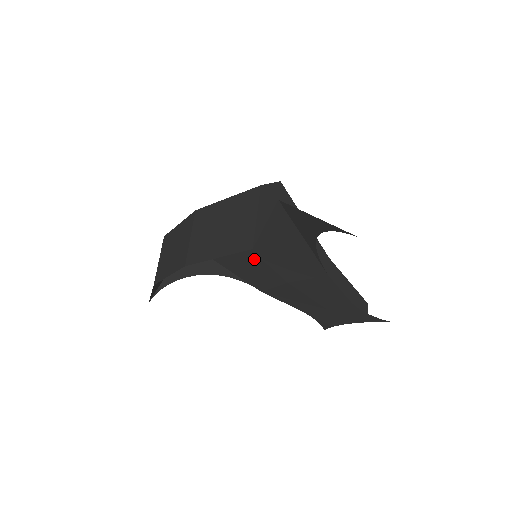
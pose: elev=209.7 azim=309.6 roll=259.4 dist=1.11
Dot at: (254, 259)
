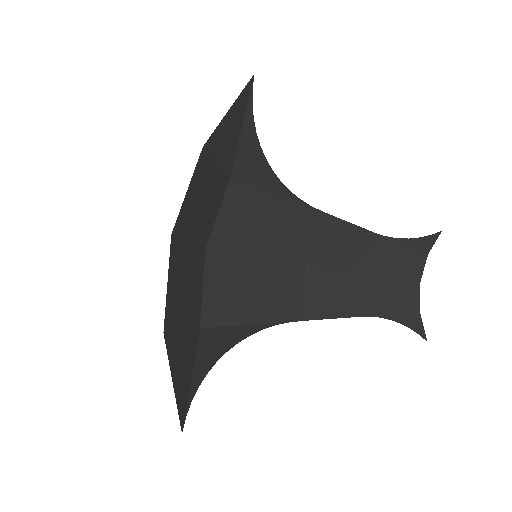
Dot at: (260, 267)
